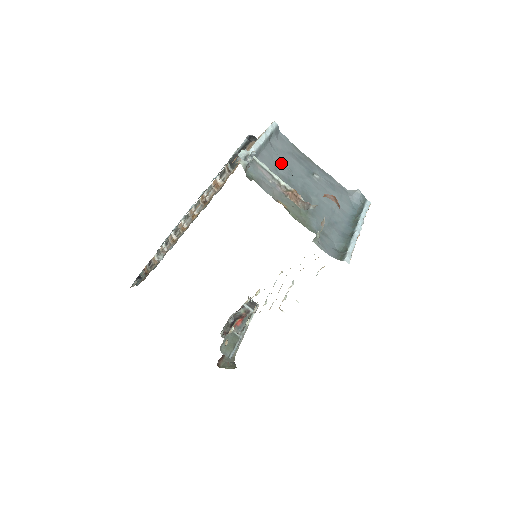
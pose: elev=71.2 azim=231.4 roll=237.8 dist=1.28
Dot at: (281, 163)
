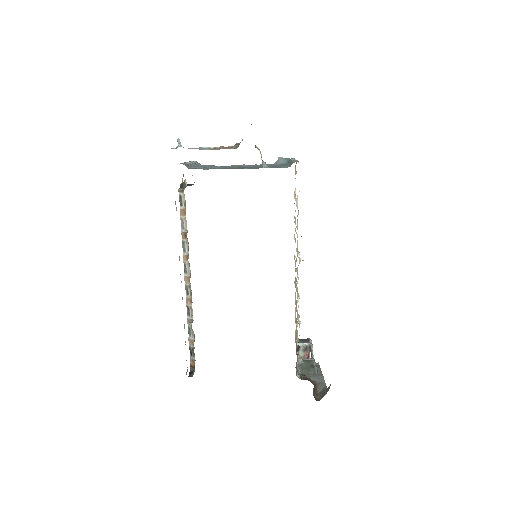
Dot at: occluded
